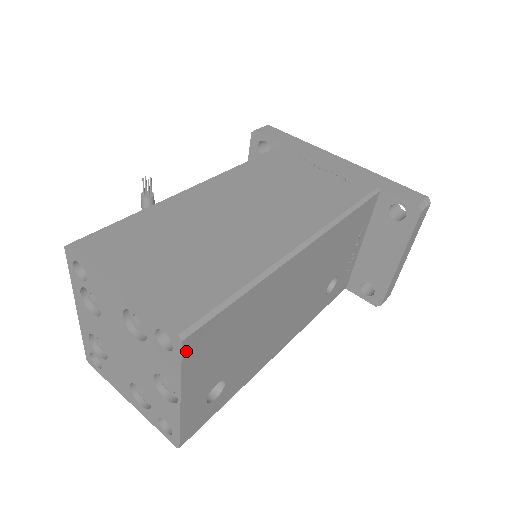
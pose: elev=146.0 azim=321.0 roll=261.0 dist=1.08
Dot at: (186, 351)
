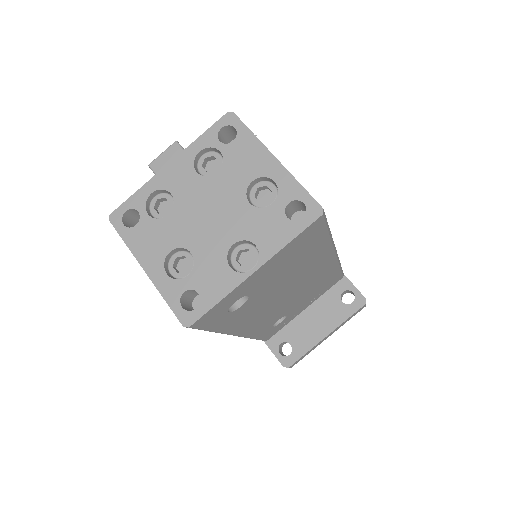
Dot at: (310, 227)
